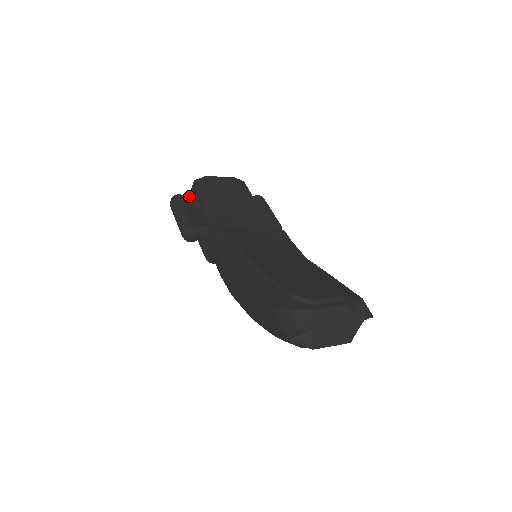
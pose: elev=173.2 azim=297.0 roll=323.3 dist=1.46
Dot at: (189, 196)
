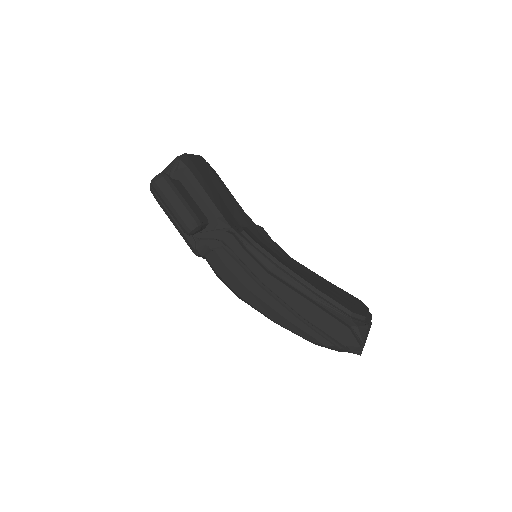
Dot at: (166, 173)
